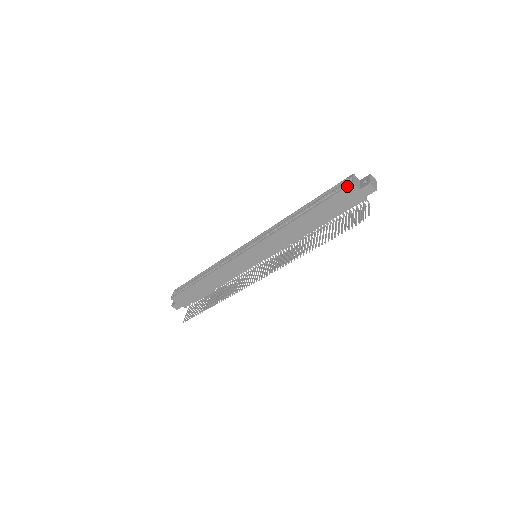
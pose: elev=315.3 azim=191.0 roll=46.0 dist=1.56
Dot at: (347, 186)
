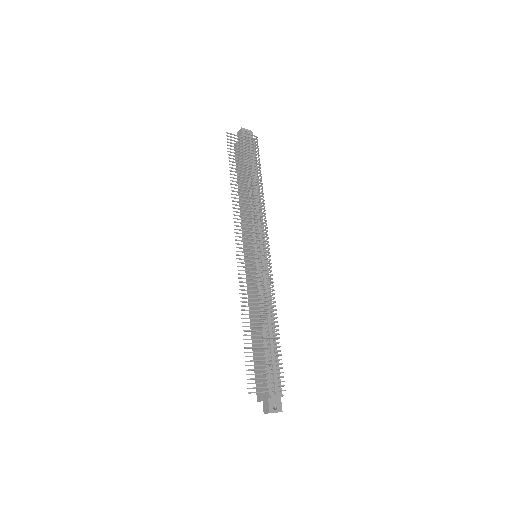
Dot at: occluded
